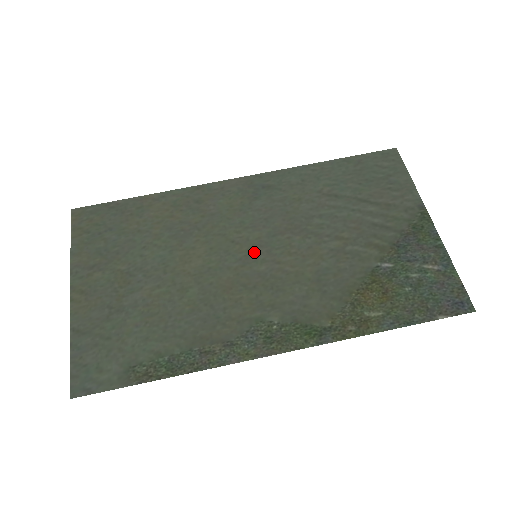
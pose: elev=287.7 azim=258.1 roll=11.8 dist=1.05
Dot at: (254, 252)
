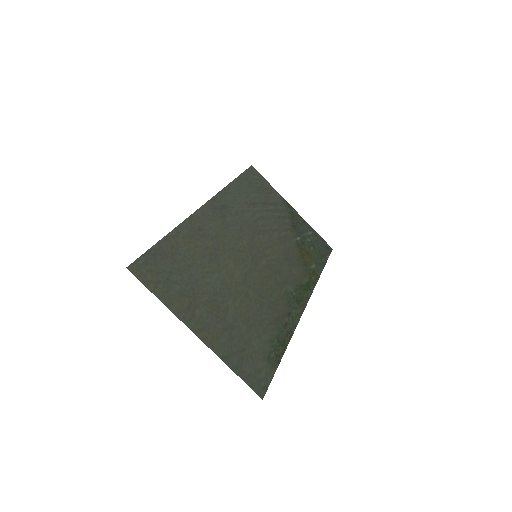
Dot at: (253, 254)
